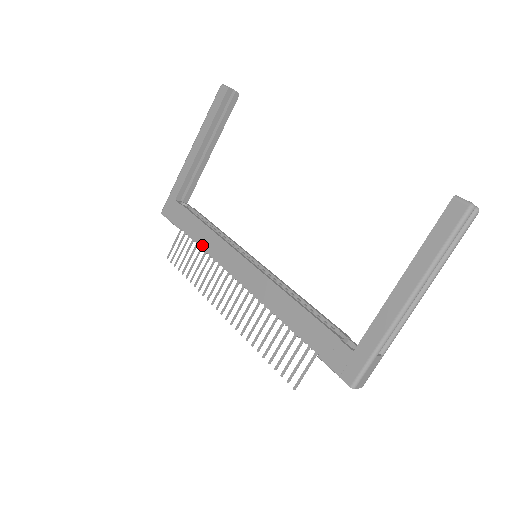
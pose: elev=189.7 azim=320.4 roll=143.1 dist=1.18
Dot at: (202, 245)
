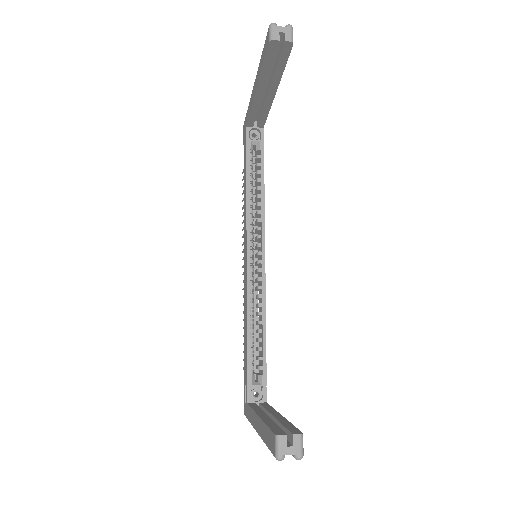
Dot at: (244, 200)
